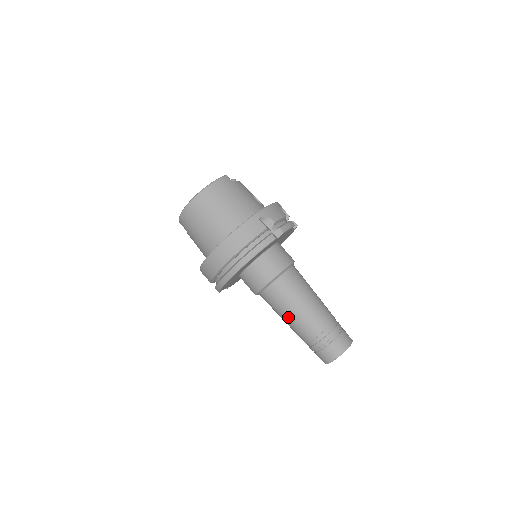
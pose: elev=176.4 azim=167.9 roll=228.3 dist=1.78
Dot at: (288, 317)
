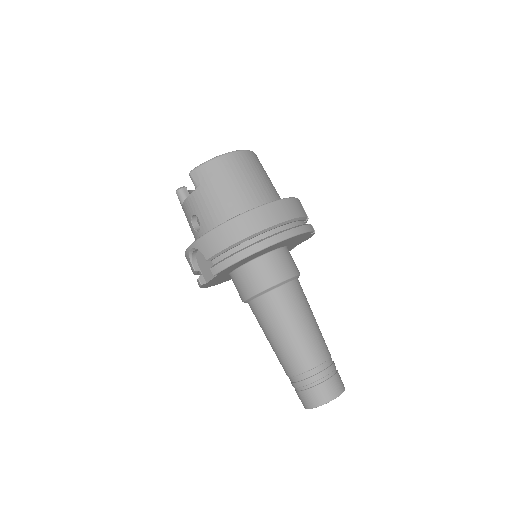
Dot at: (293, 331)
